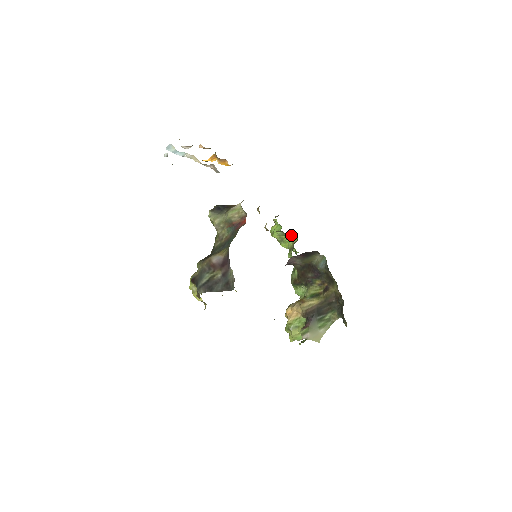
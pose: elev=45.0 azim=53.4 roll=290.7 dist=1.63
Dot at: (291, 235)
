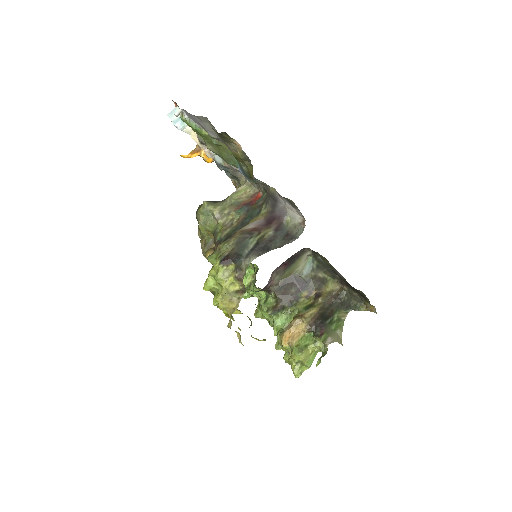
Dot at: (249, 267)
